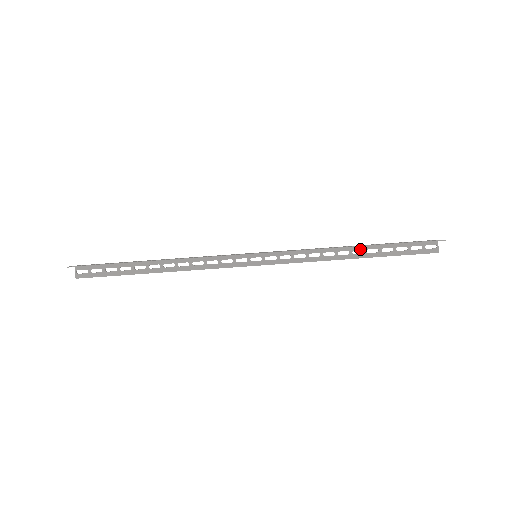
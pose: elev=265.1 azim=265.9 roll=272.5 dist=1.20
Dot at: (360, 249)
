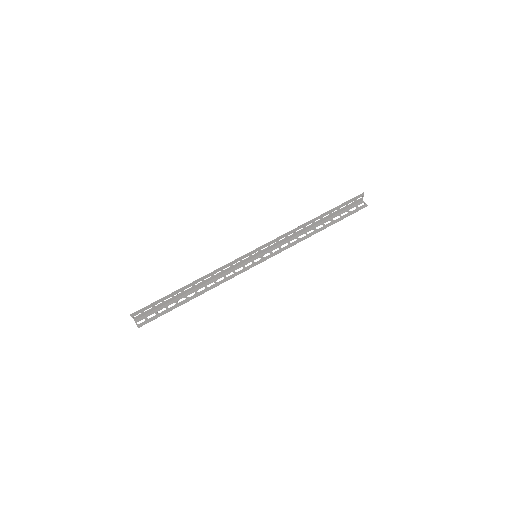
Dot at: (319, 225)
